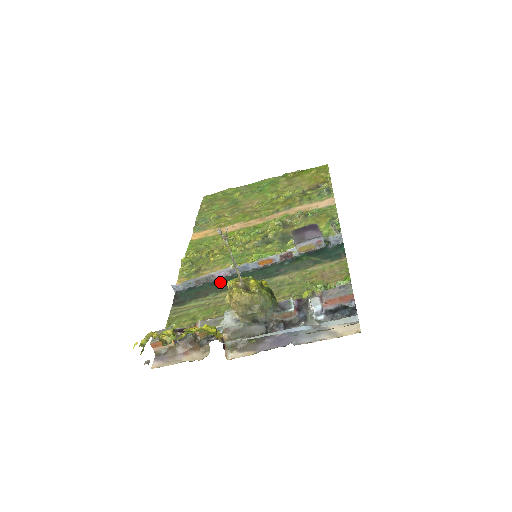
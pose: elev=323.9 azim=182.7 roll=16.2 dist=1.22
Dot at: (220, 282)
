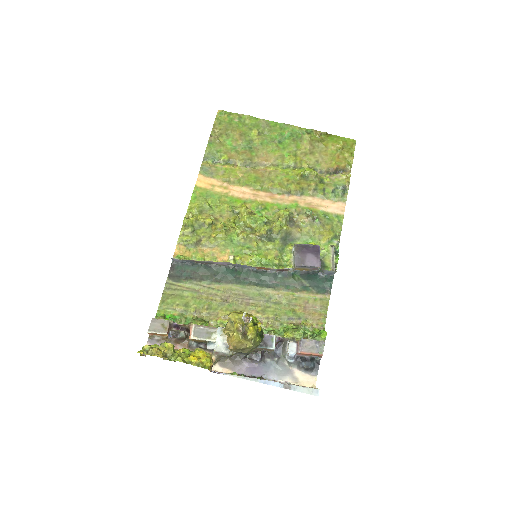
Dot at: (217, 269)
